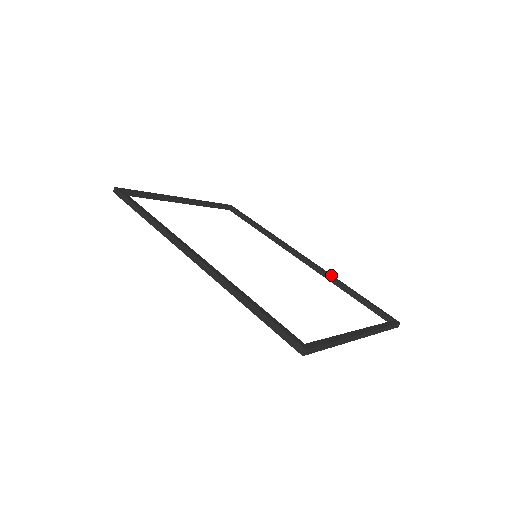
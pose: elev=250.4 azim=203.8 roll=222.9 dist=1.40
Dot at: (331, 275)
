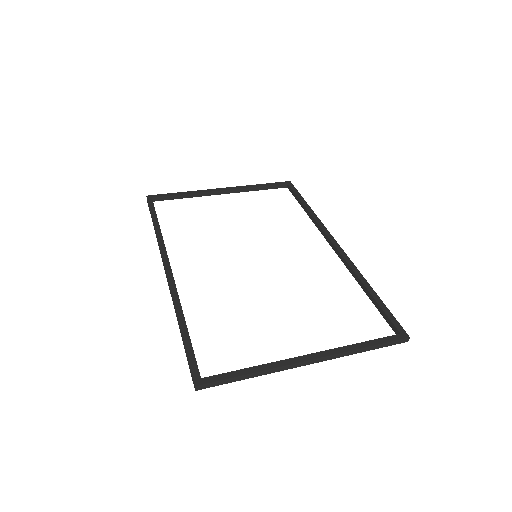
Dot at: (355, 268)
